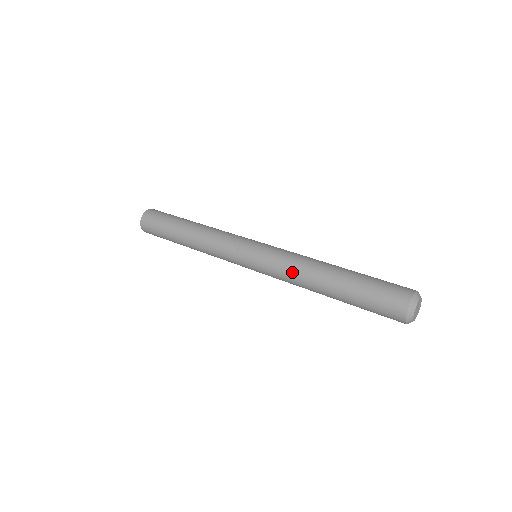
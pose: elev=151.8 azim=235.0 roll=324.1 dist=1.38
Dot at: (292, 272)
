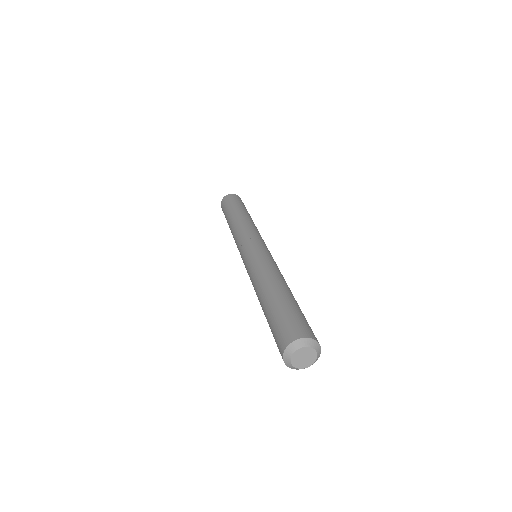
Dot at: (252, 283)
